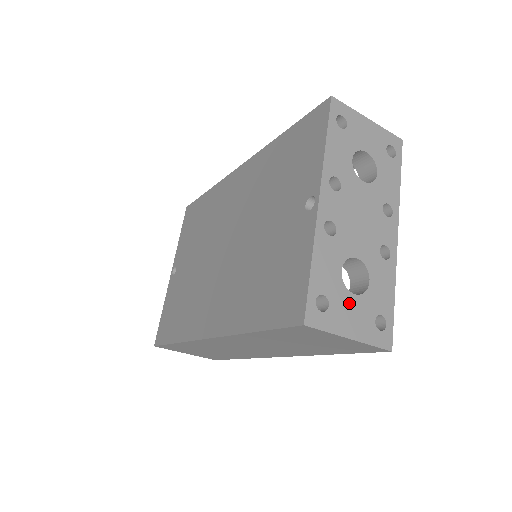
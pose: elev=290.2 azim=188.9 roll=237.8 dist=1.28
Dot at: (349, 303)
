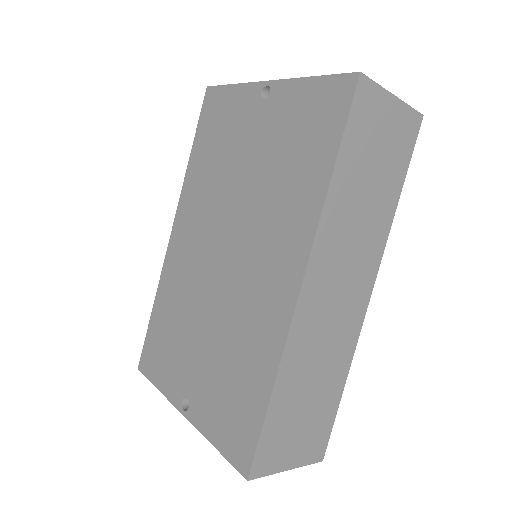
Dot at: occluded
